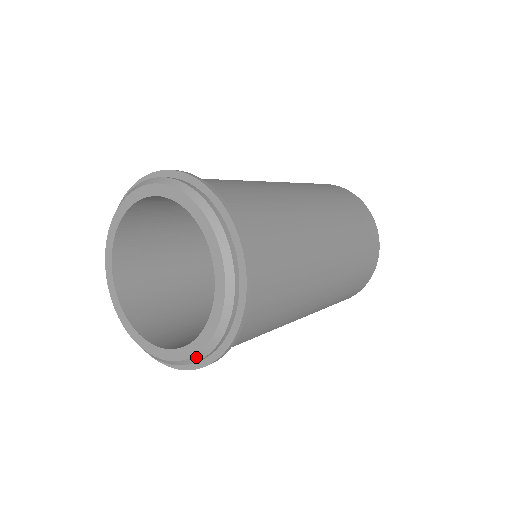
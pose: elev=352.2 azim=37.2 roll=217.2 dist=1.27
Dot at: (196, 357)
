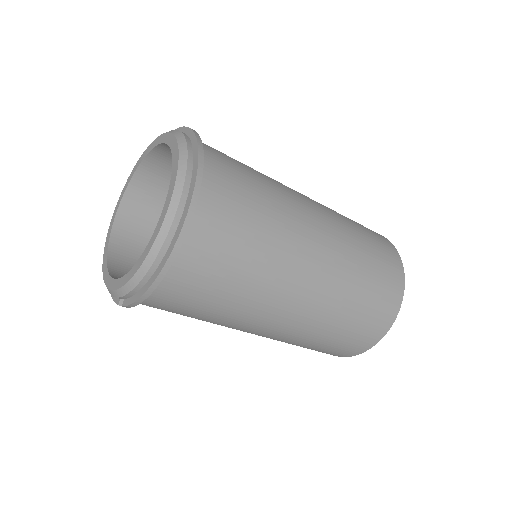
Dot at: (161, 235)
